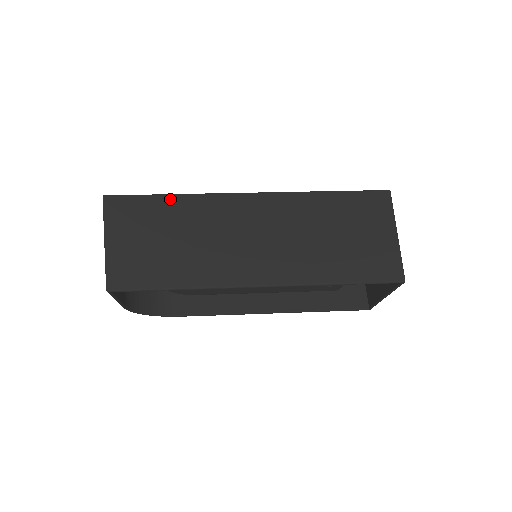
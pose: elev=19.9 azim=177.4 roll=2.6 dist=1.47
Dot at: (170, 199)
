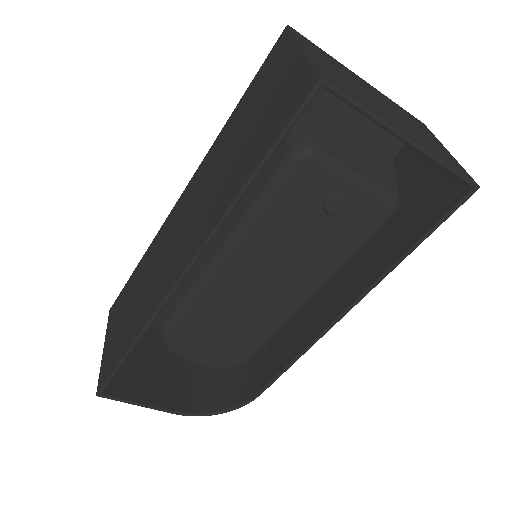
Dot at: (137, 268)
